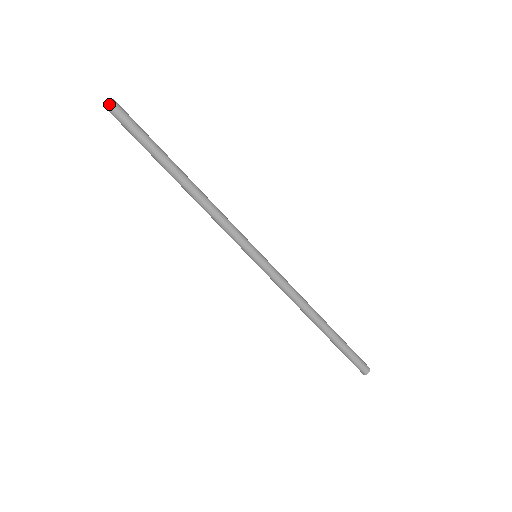
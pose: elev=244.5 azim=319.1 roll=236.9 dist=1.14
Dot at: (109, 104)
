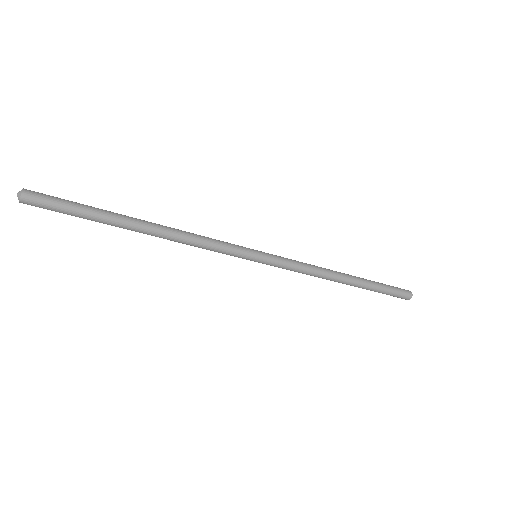
Dot at: (21, 202)
